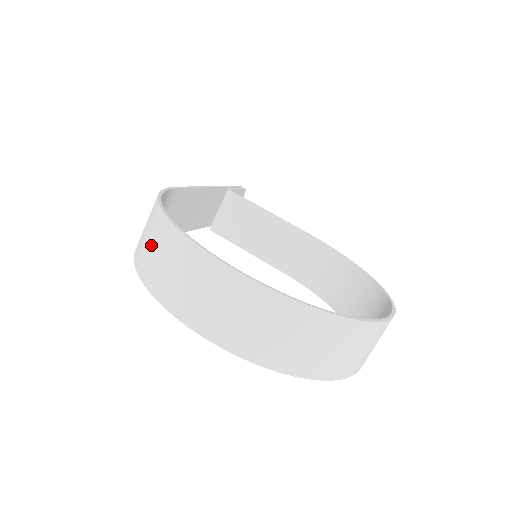
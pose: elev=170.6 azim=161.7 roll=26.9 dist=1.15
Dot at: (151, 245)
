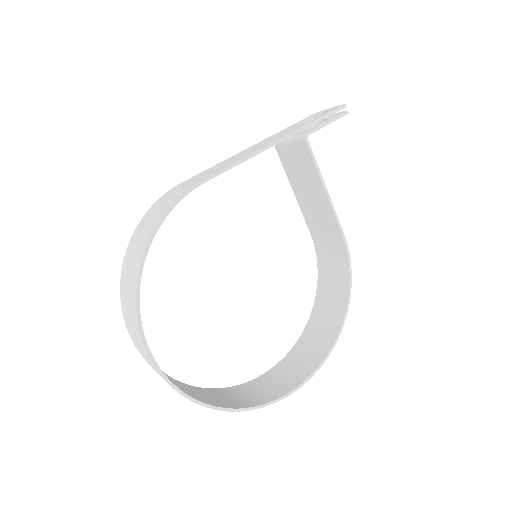
Dot at: (129, 270)
